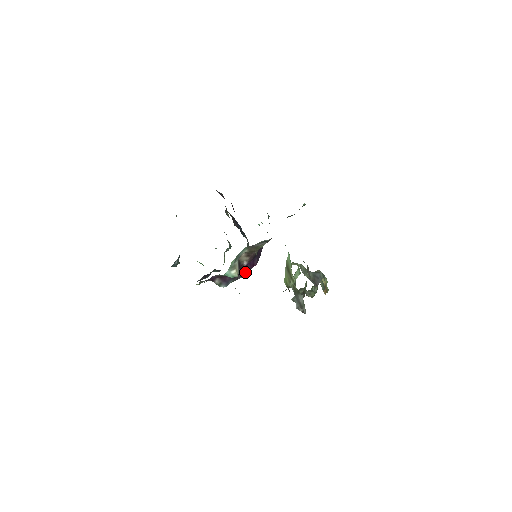
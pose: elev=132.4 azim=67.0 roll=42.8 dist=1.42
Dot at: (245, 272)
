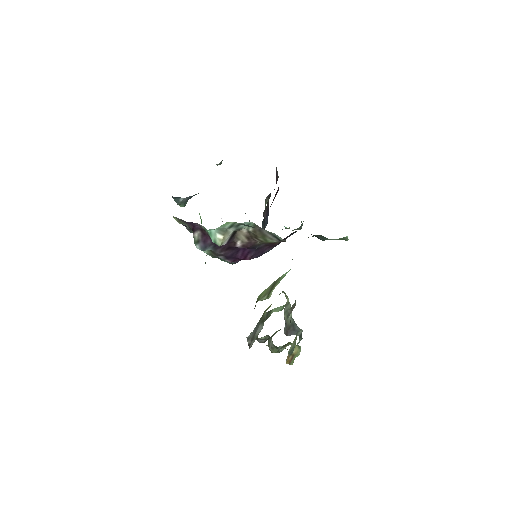
Dot at: (231, 256)
